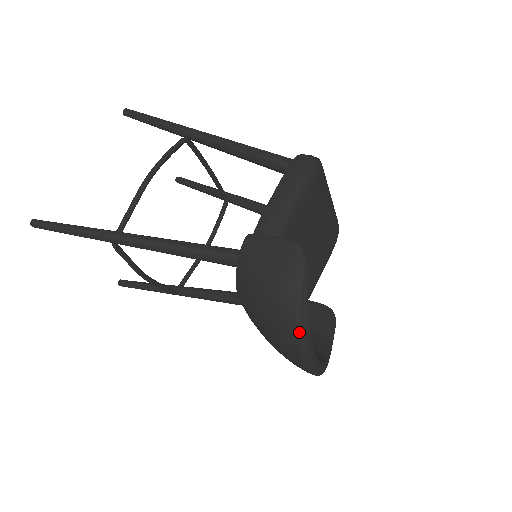
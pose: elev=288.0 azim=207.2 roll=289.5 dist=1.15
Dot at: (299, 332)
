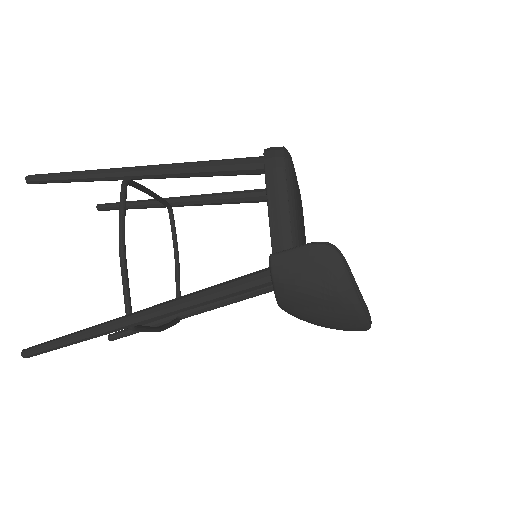
Dot at: (362, 314)
